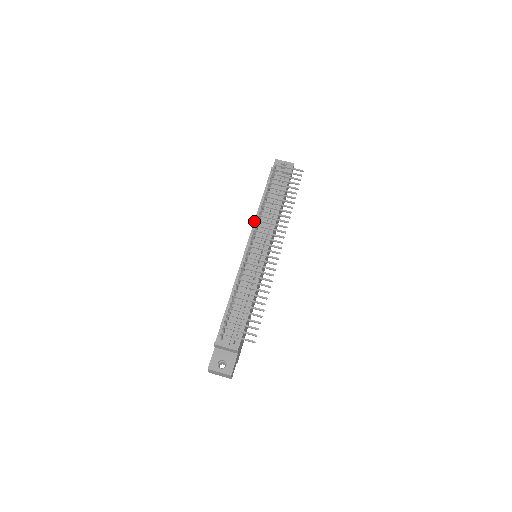
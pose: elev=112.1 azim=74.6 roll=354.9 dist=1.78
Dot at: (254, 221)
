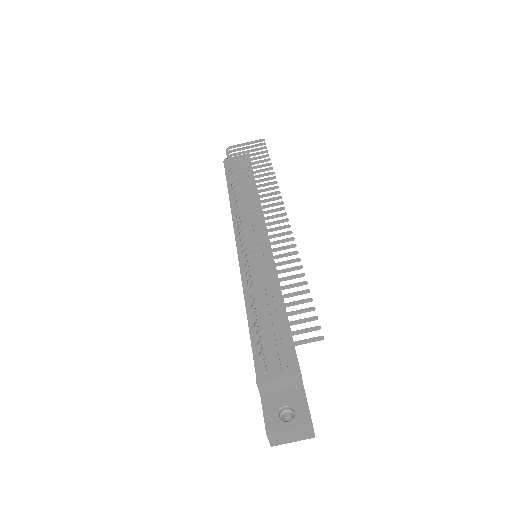
Dot at: occluded
